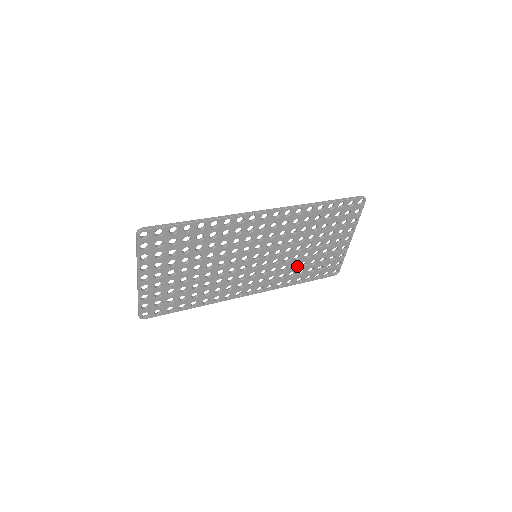
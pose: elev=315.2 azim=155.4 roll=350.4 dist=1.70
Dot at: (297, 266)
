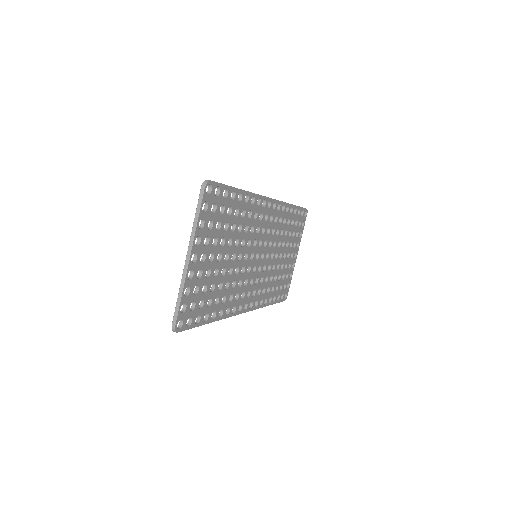
Dot at: (272, 279)
